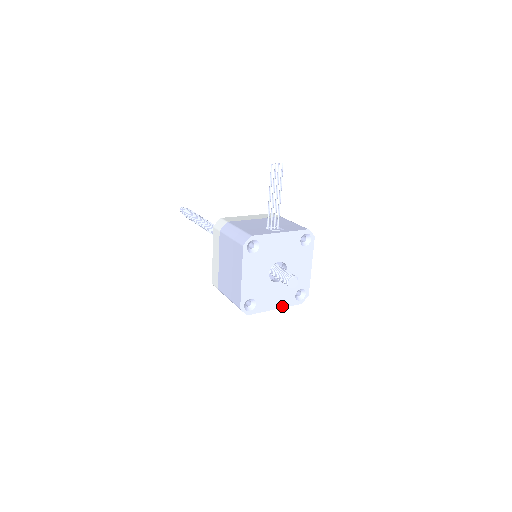
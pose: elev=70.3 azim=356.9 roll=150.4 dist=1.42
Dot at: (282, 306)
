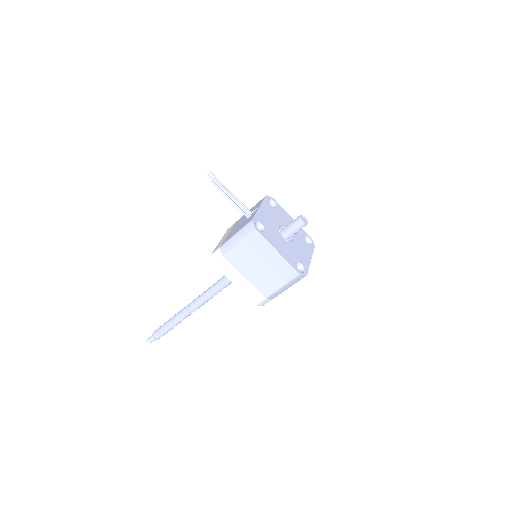
Dot at: (311, 255)
